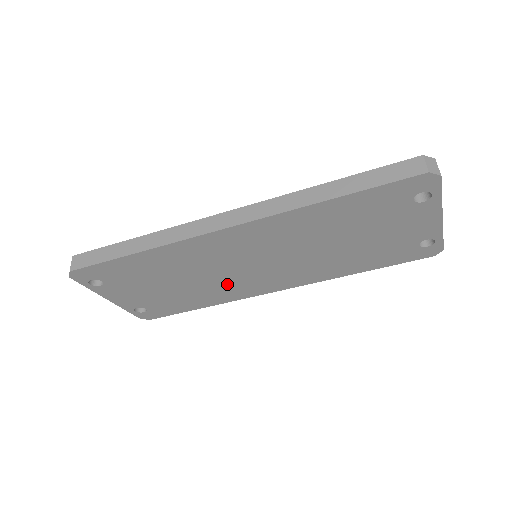
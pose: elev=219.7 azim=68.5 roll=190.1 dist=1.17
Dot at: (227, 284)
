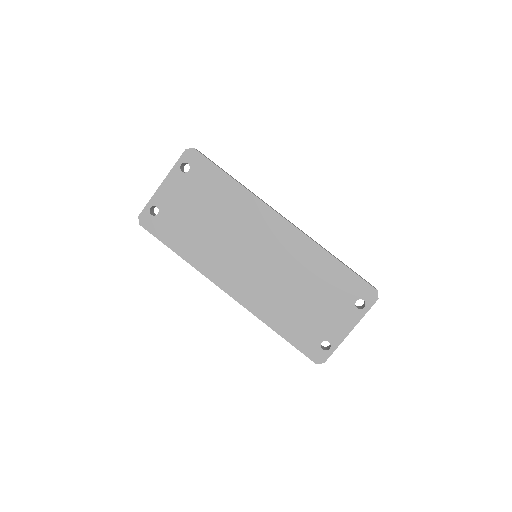
Dot at: (220, 253)
